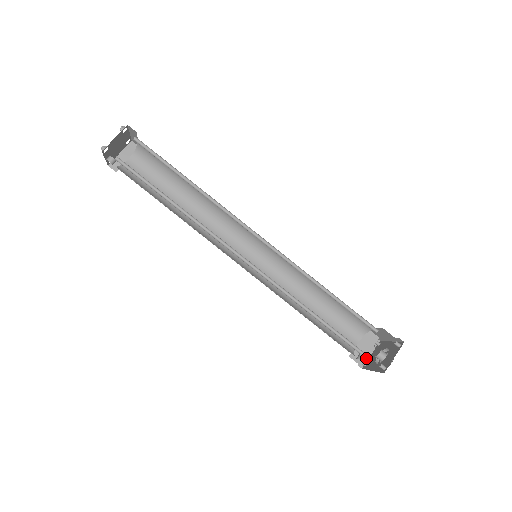
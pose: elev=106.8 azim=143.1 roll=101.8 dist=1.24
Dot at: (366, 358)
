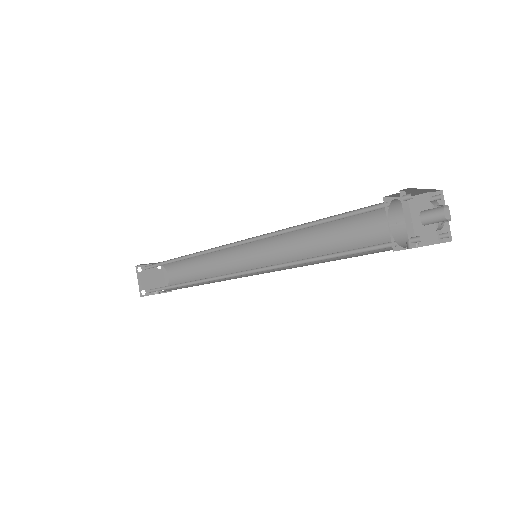
Dot at: (446, 225)
